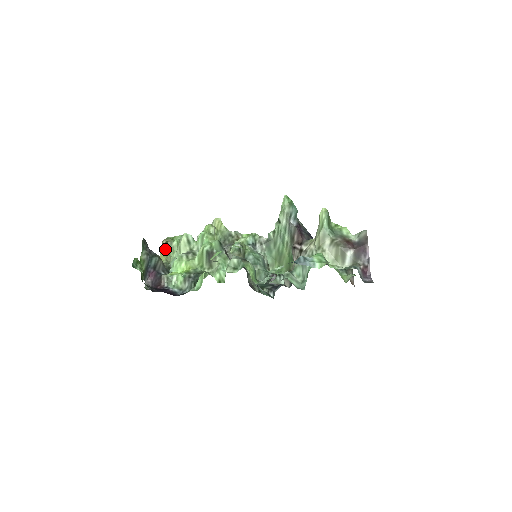
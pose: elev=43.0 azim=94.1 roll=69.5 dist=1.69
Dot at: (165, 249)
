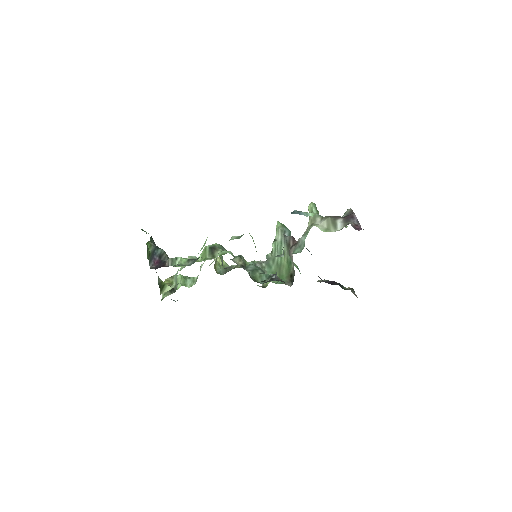
Dot at: (169, 280)
